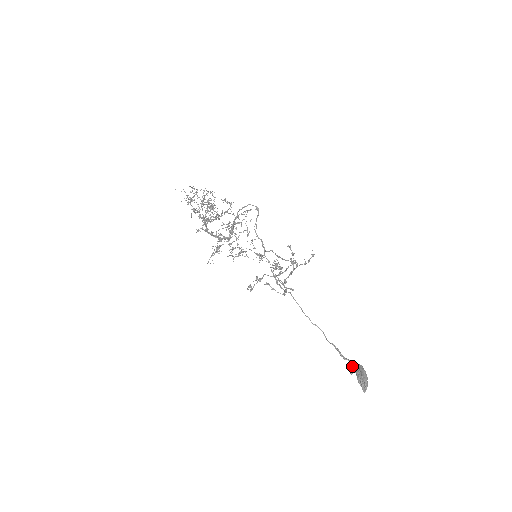
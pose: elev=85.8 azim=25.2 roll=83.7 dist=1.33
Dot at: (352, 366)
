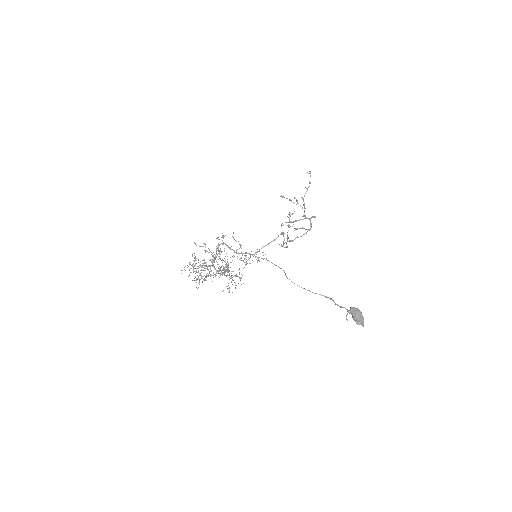
Dot at: (347, 311)
